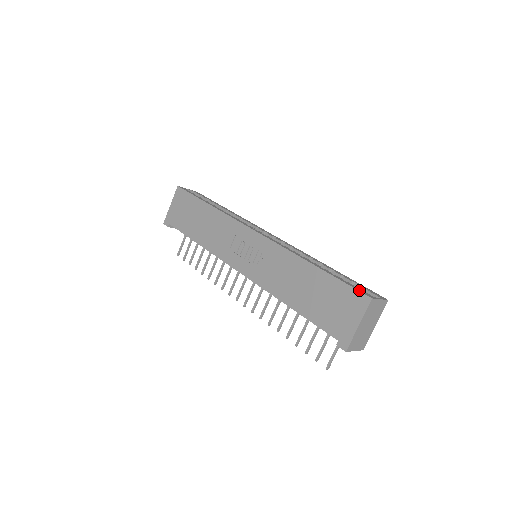
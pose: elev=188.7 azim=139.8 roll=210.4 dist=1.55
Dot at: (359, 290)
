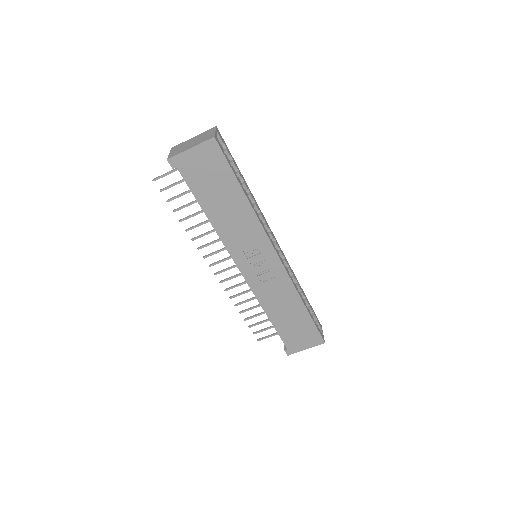
Dot at: (321, 334)
